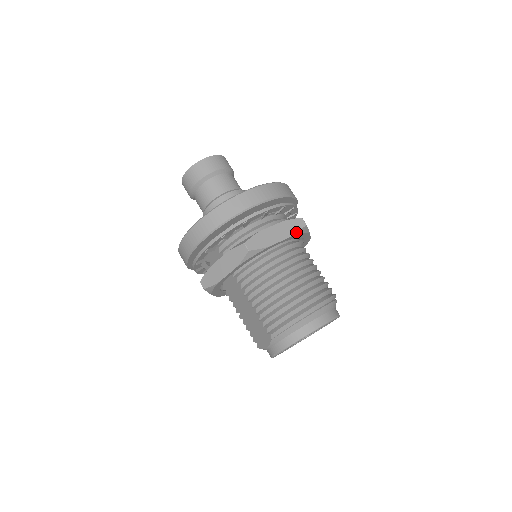
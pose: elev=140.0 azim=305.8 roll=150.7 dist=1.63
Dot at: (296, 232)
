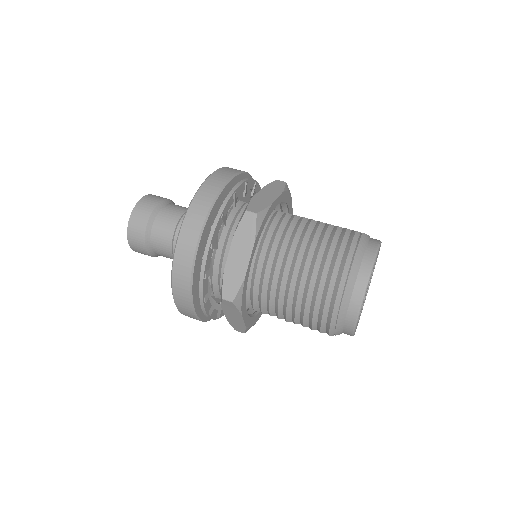
Dot at: (254, 234)
